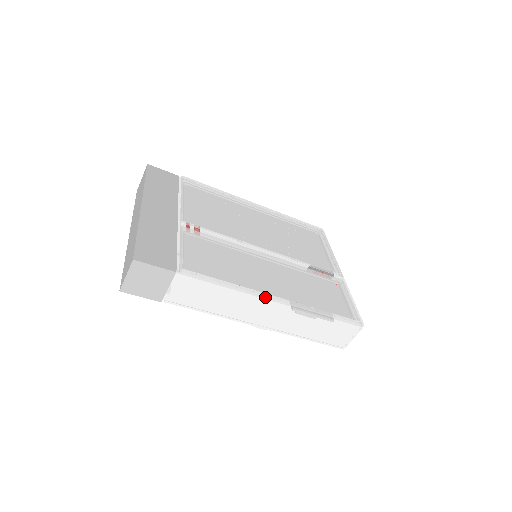
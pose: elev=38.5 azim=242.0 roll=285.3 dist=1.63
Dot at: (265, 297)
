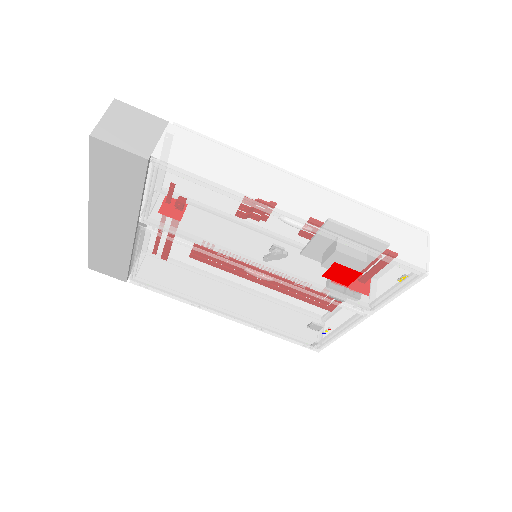
Dot at: (286, 172)
